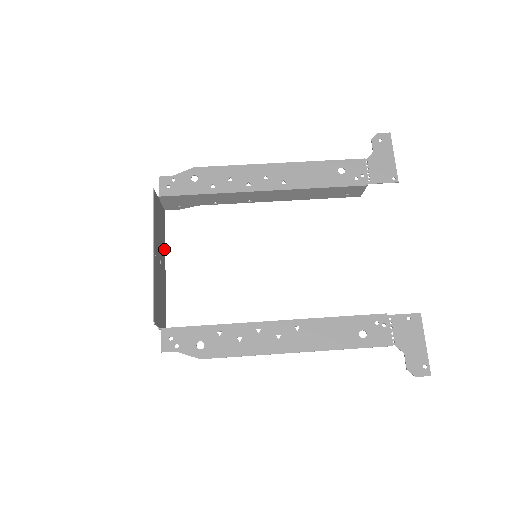
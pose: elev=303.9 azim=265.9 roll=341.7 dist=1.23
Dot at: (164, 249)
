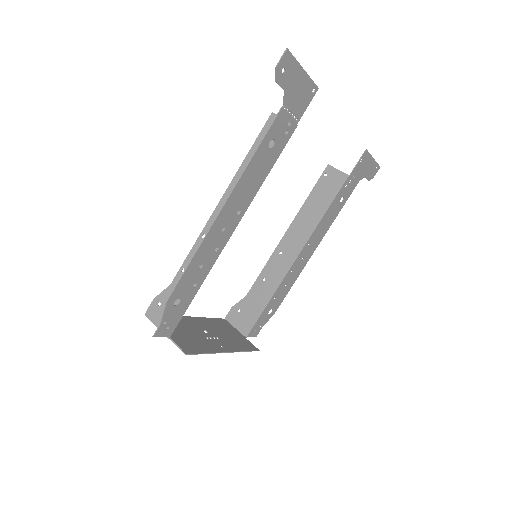
Dot at: occluded
